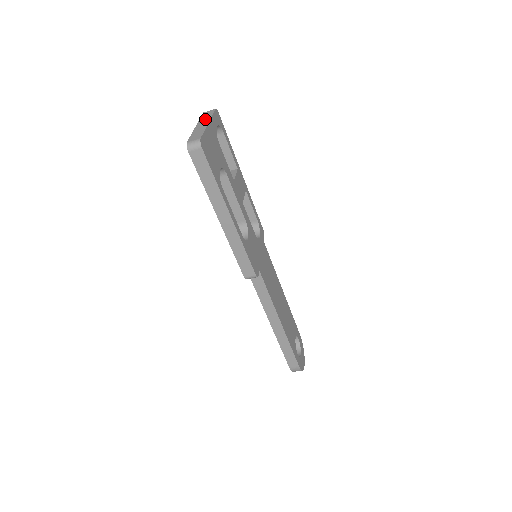
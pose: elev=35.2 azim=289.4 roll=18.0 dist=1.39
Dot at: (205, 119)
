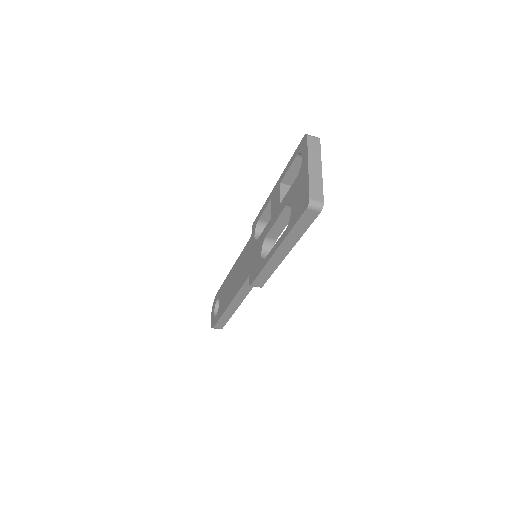
Dot at: (316, 157)
